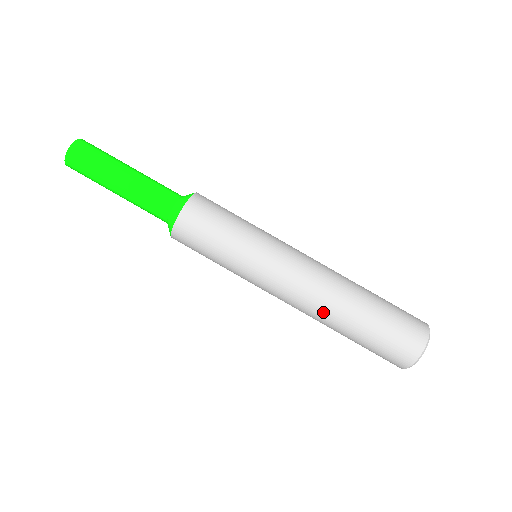
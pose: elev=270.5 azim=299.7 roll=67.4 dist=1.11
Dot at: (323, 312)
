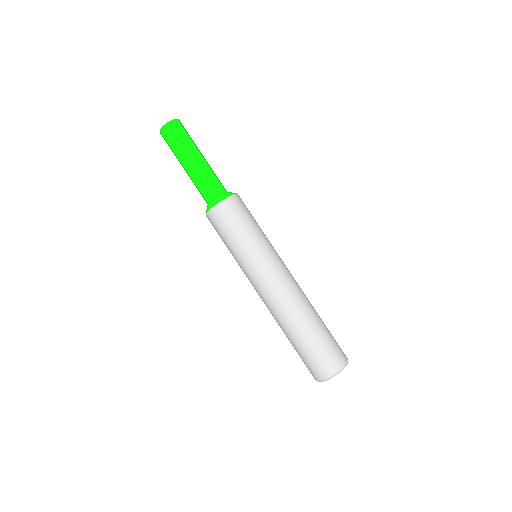
Dot at: (277, 318)
